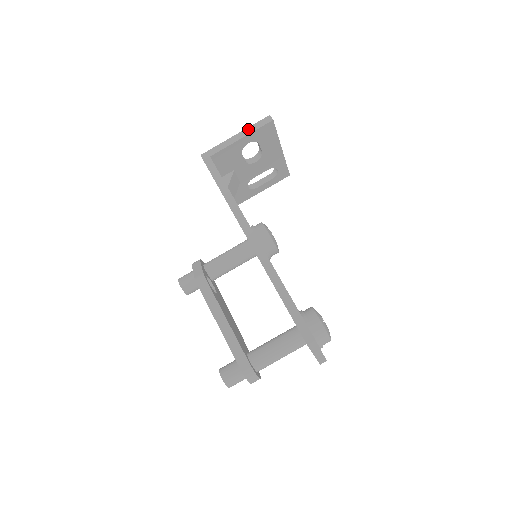
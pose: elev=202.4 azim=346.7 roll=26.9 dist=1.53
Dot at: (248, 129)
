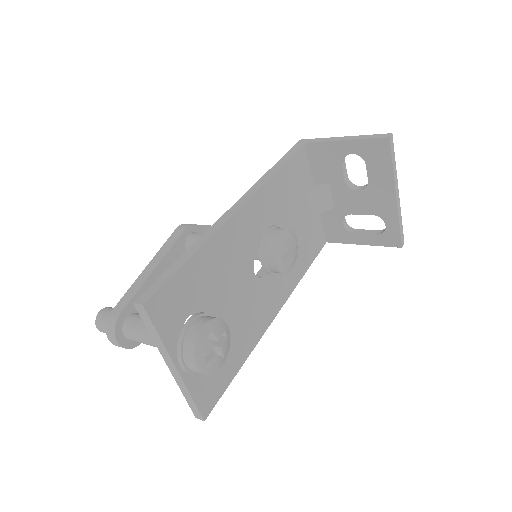
Dot at: (359, 136)
